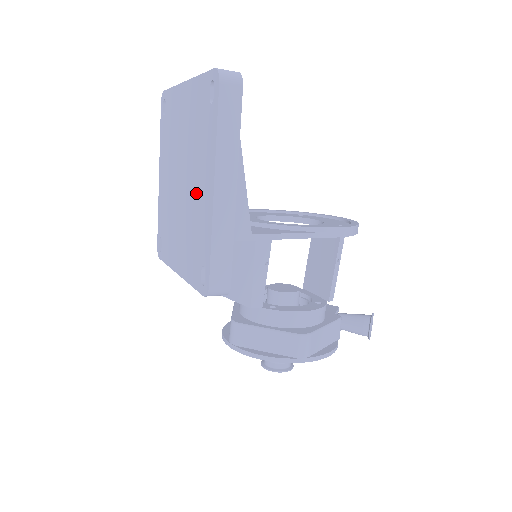
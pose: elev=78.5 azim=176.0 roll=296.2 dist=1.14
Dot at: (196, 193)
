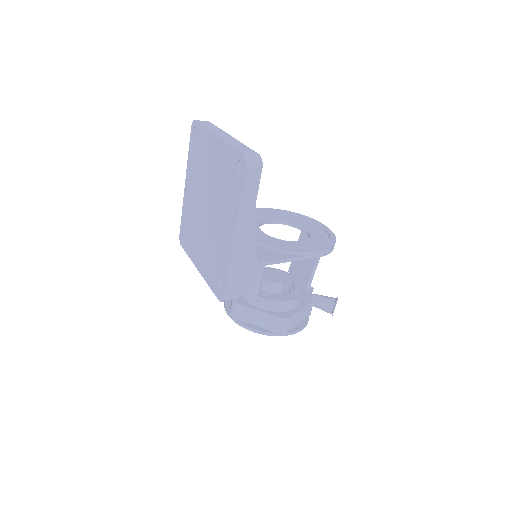
Dot at: (219, 227)
